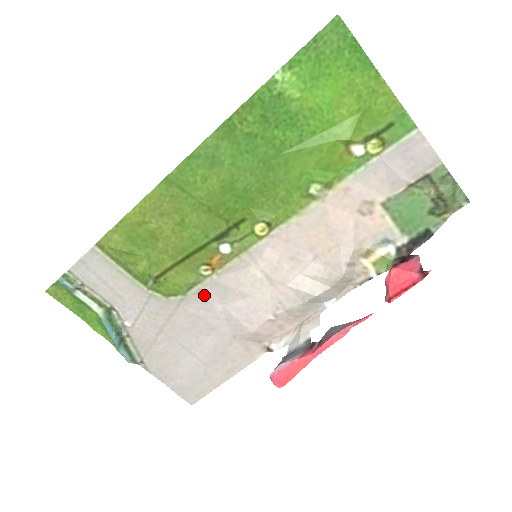
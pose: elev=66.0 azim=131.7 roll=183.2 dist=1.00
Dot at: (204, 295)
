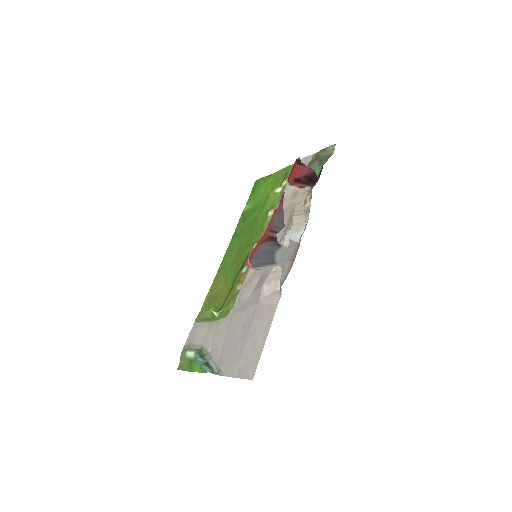
Dot at: (242, 299)
